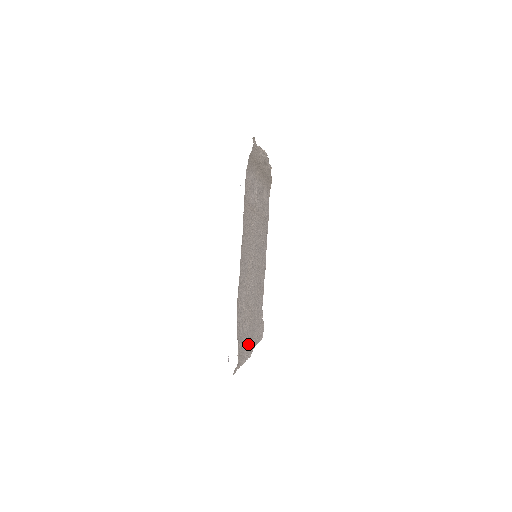
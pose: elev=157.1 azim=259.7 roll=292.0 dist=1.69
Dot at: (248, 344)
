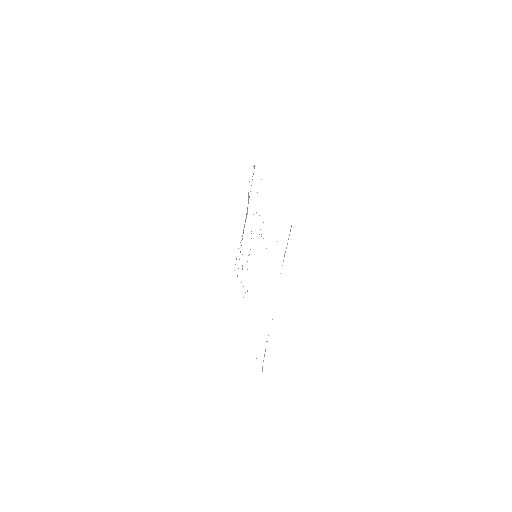
Dot at: occluded
